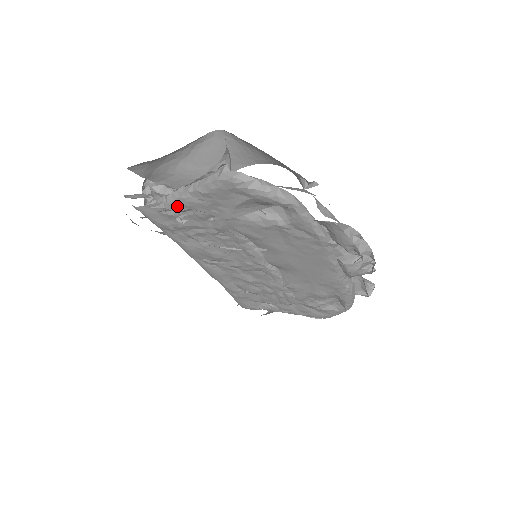
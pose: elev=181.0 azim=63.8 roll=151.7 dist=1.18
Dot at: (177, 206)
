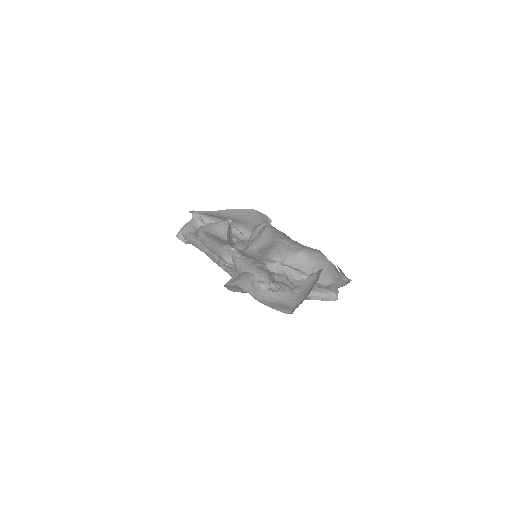
Dot at: occluded
